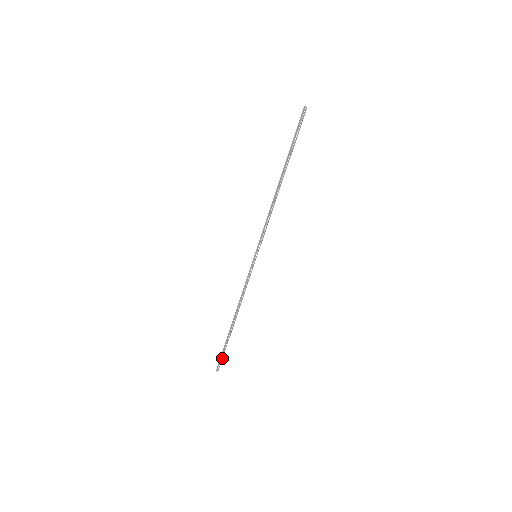
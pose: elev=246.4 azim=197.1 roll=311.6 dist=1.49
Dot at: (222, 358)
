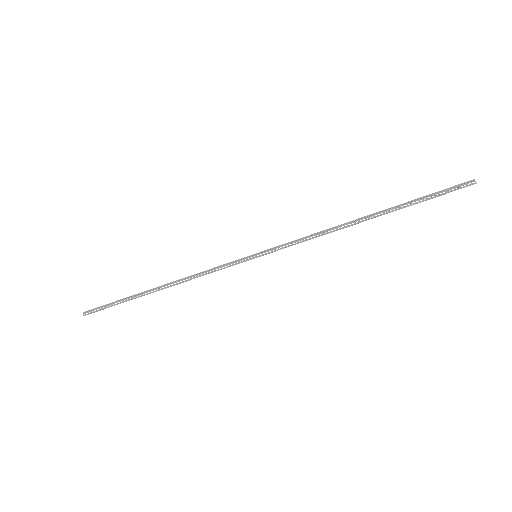
Dot at: (104, 308)
